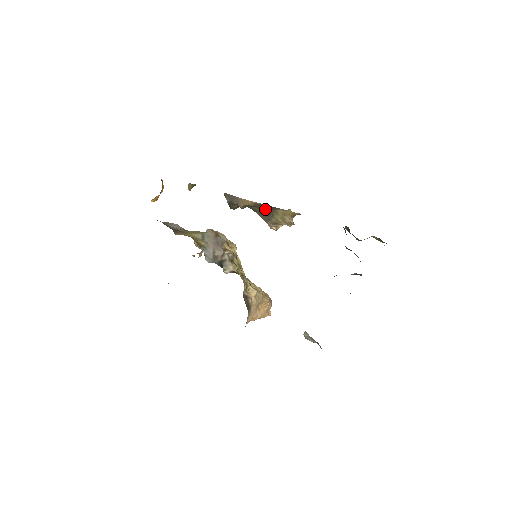
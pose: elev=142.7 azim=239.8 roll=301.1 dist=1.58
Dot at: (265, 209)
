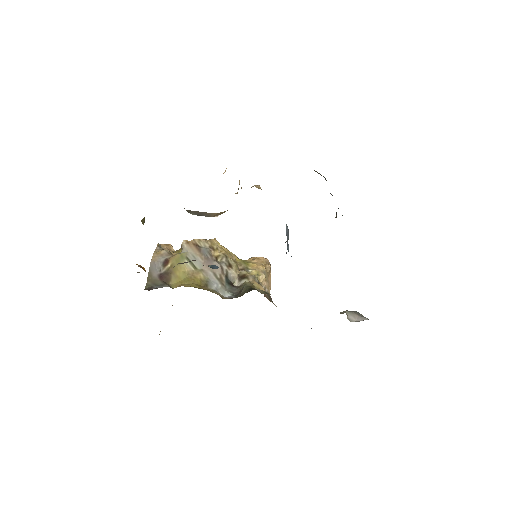
Dot at: occluded
